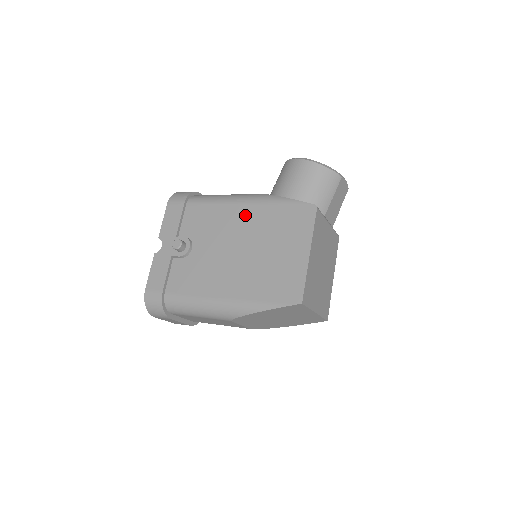
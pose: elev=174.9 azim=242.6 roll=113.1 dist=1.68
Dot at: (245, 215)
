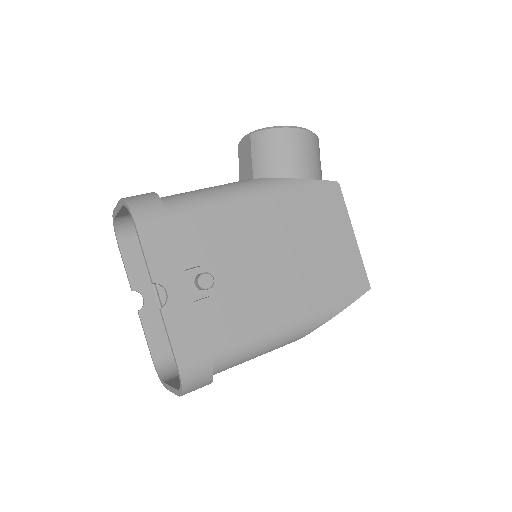
Dot at: (267, 212)
